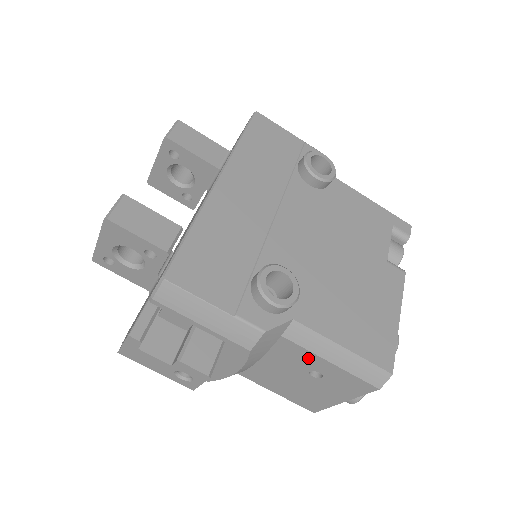
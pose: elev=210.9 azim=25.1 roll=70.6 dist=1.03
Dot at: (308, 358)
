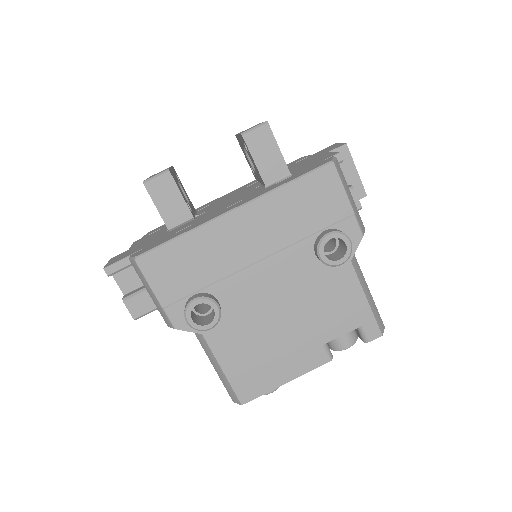
Dot at: occluded
